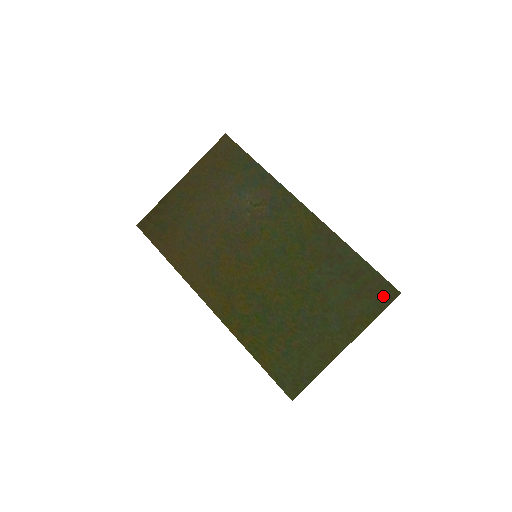
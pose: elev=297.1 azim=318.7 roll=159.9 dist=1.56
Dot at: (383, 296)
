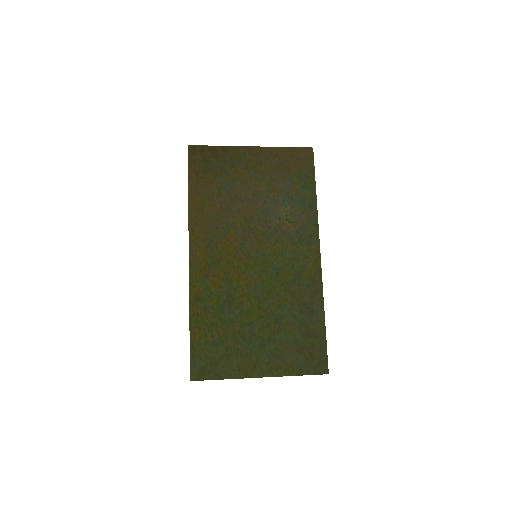
Dot at: (316, 365)
